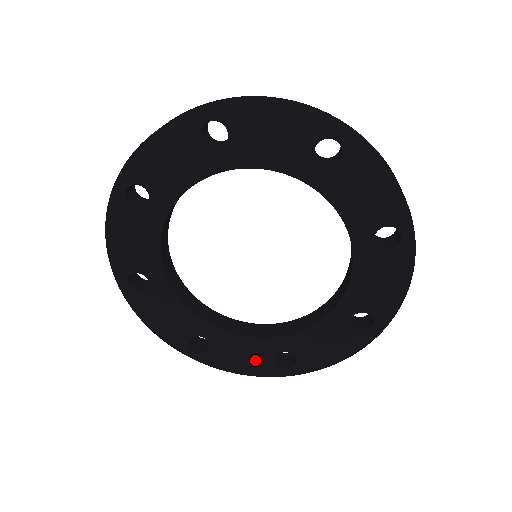
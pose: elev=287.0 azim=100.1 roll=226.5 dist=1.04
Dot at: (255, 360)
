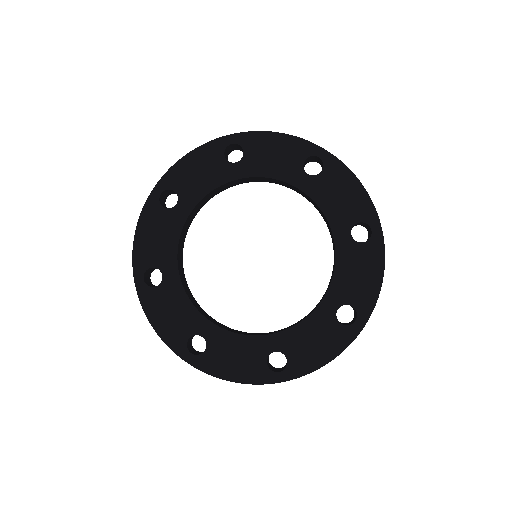
Dot at: (176, 325)
